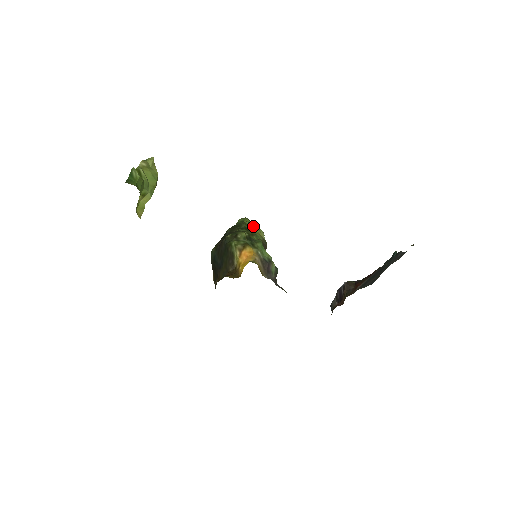
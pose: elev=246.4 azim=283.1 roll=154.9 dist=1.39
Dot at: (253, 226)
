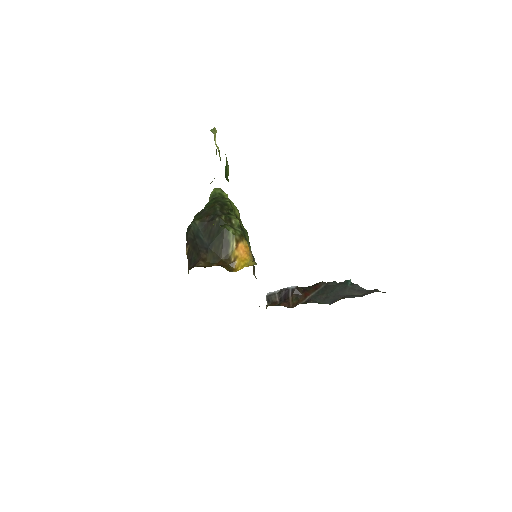
Dot at: (236, 207)
